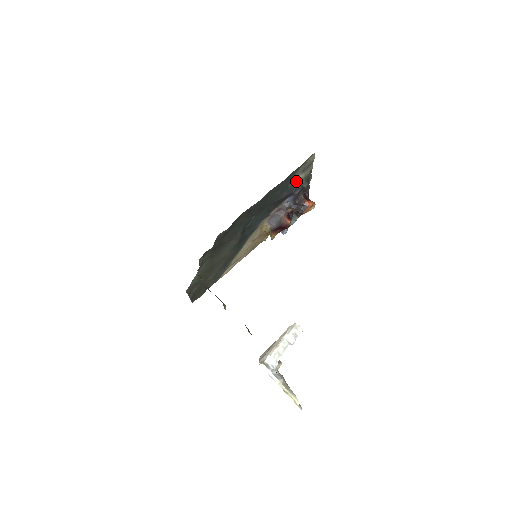
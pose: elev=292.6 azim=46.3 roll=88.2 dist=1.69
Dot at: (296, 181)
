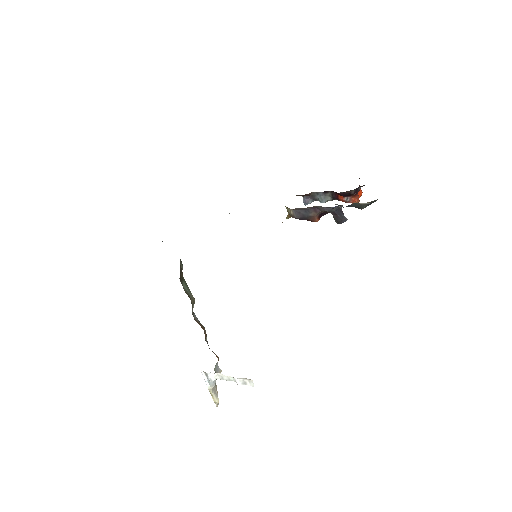
Dot at: (356, 203)
